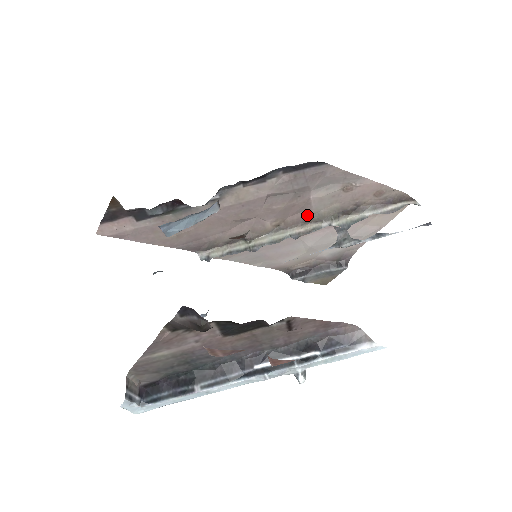
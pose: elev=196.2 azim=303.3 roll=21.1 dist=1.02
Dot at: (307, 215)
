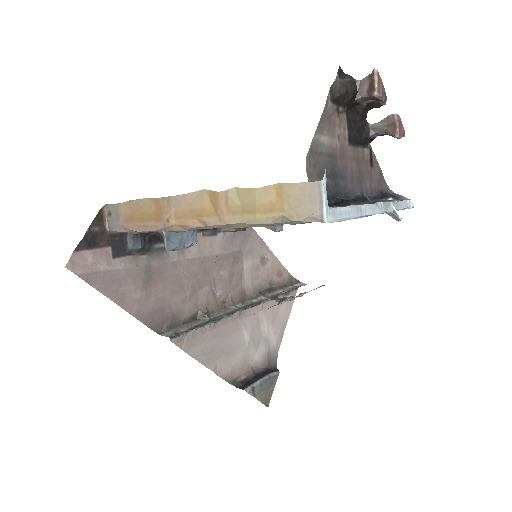
Dot at: (242, 291)
